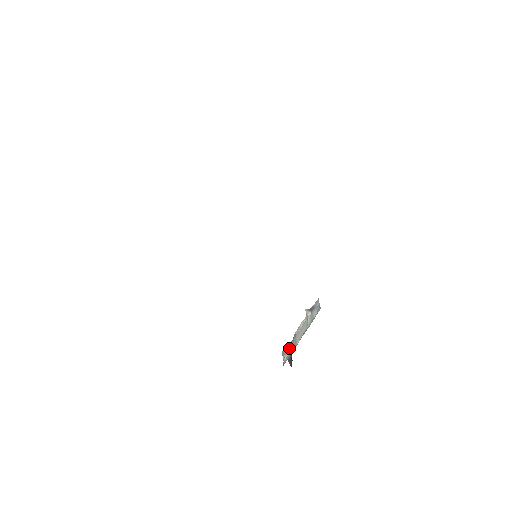
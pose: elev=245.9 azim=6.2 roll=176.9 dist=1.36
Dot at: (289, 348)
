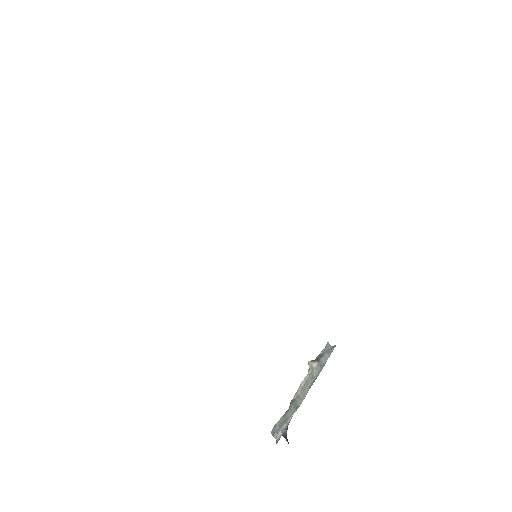
Dot at: (284, 419)
